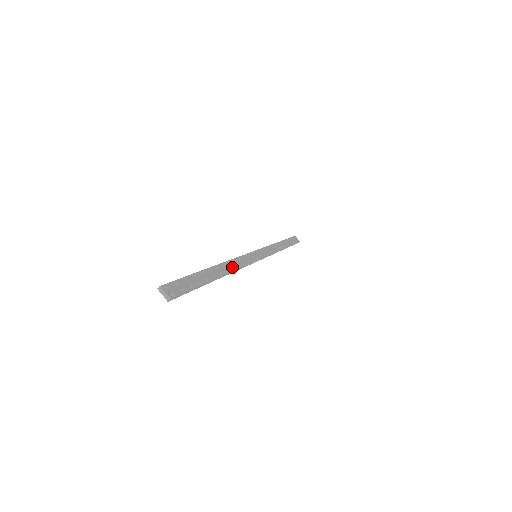
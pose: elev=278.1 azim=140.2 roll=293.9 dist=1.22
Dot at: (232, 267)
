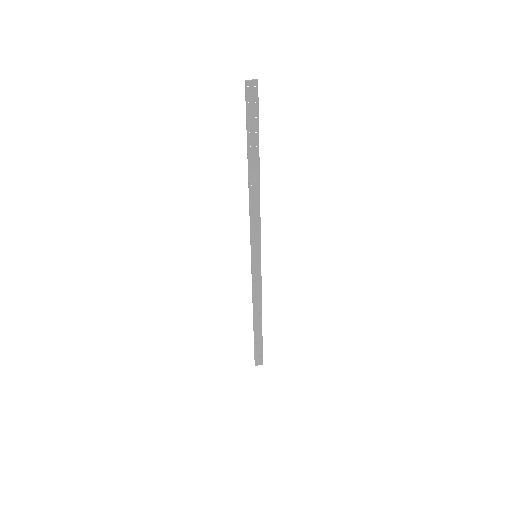
Dot at: (256, 197)
